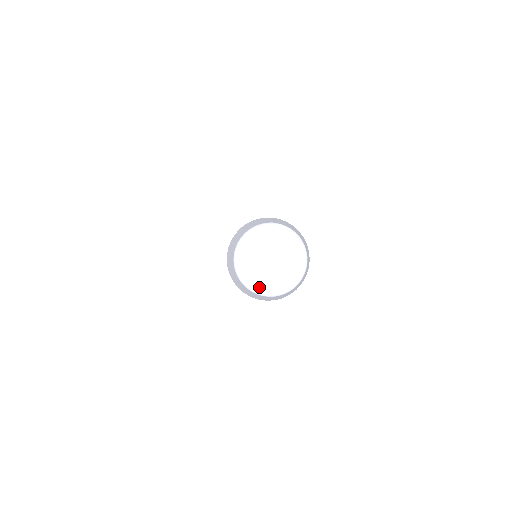
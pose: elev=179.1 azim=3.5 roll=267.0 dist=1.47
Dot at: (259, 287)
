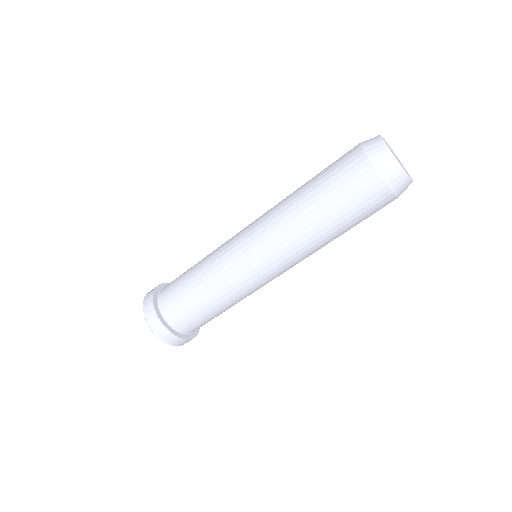
Dot at: (386, 144)
